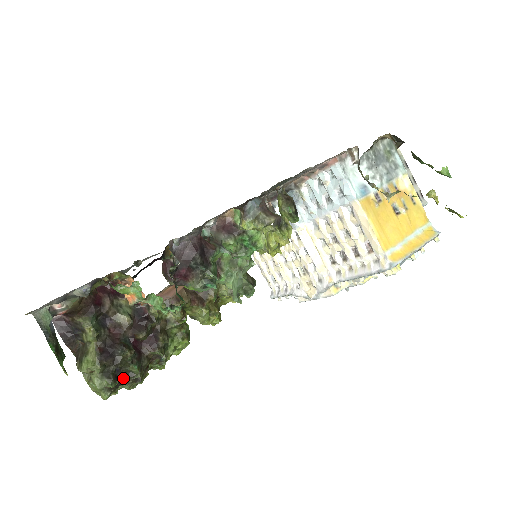
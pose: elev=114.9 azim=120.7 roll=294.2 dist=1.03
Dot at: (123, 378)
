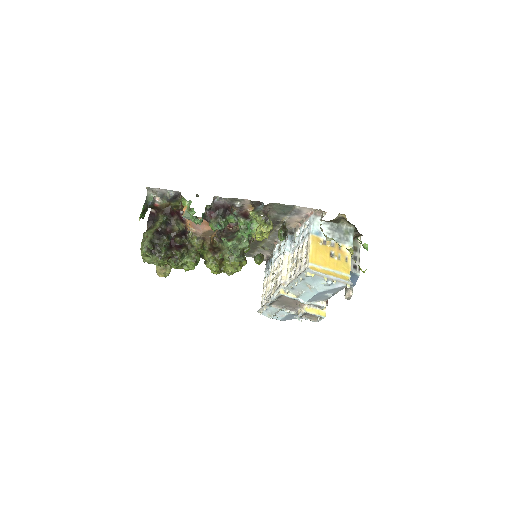
Dot at: (156, 251)
